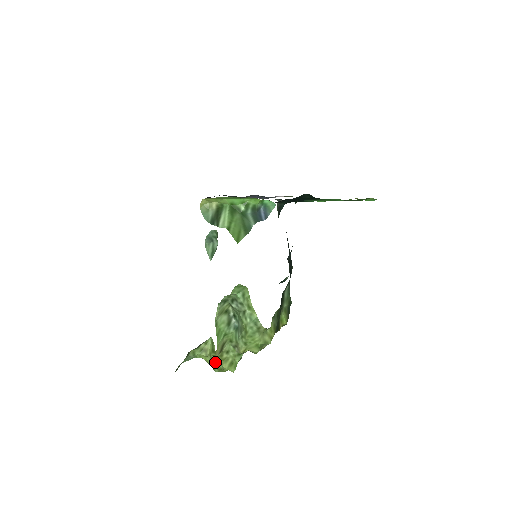
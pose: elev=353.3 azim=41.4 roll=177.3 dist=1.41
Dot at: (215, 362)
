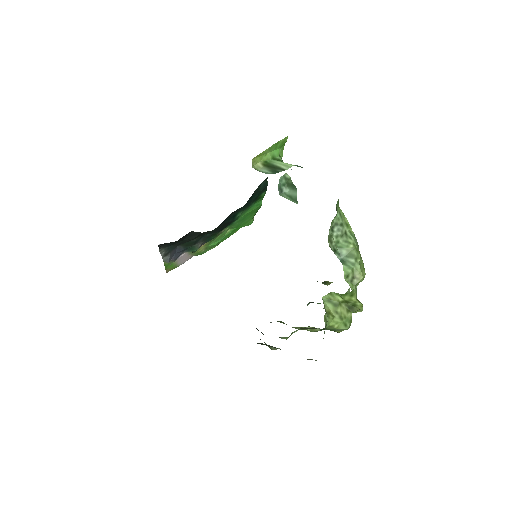
Dot at: (345, 315)
